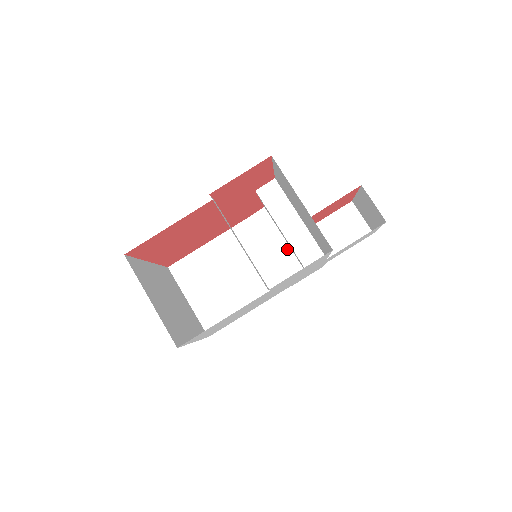
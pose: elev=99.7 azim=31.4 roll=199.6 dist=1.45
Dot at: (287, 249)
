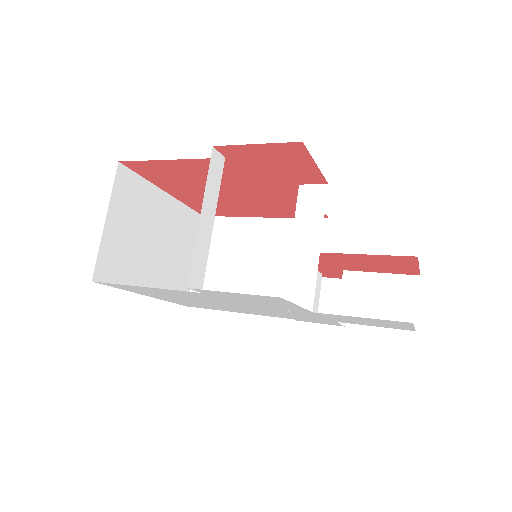
Dot at: occluded
